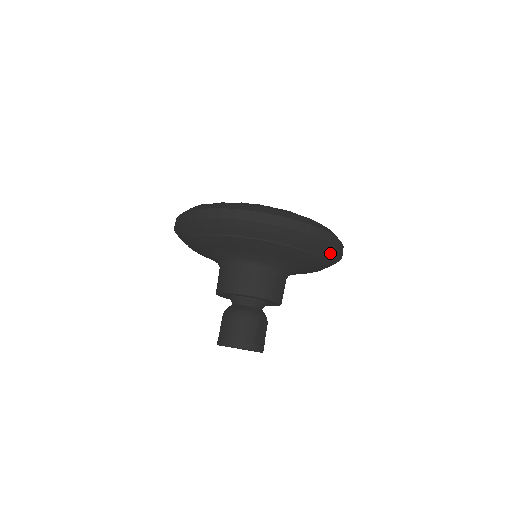
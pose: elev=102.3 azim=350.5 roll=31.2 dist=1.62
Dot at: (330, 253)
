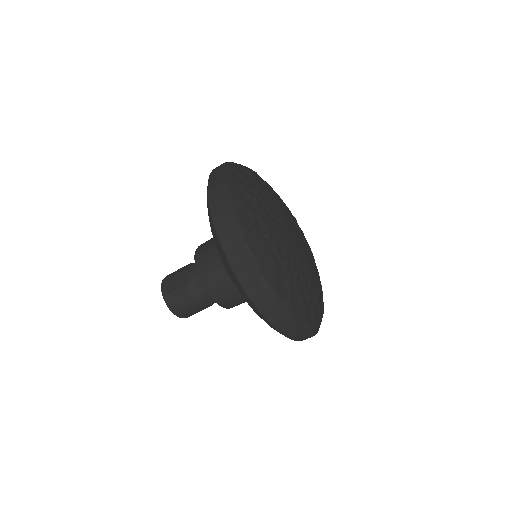
Dot at: occluded
